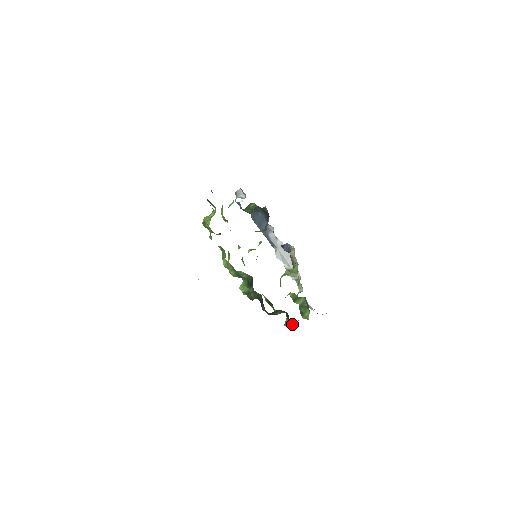
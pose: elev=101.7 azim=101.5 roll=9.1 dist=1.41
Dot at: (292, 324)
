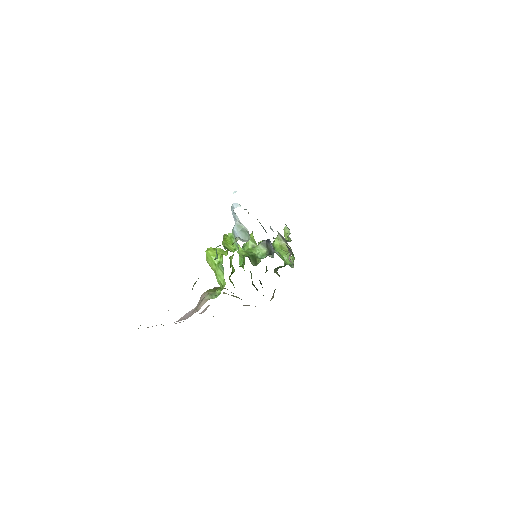
Dot at: occluded
